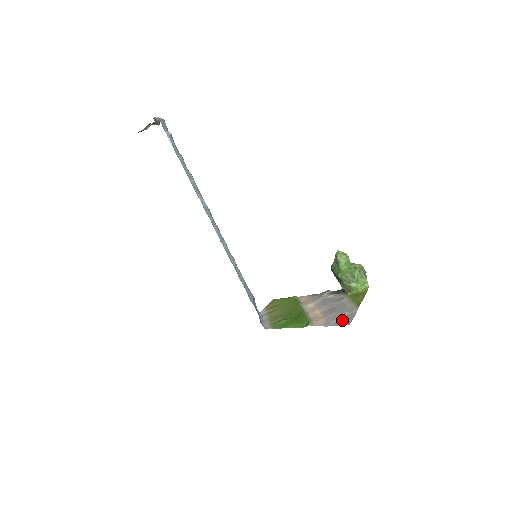
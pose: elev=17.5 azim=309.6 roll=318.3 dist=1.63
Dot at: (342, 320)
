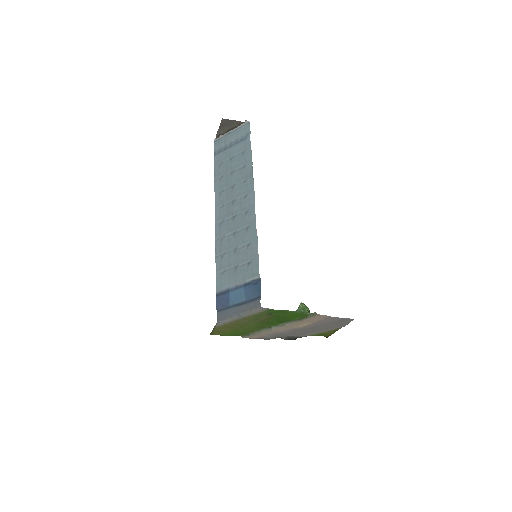
Dot at: (340, 321)
